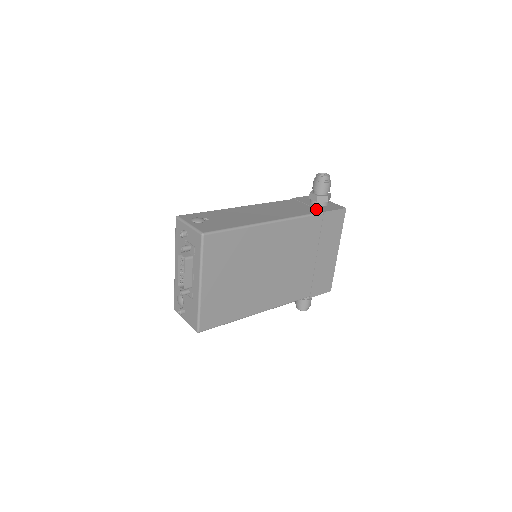
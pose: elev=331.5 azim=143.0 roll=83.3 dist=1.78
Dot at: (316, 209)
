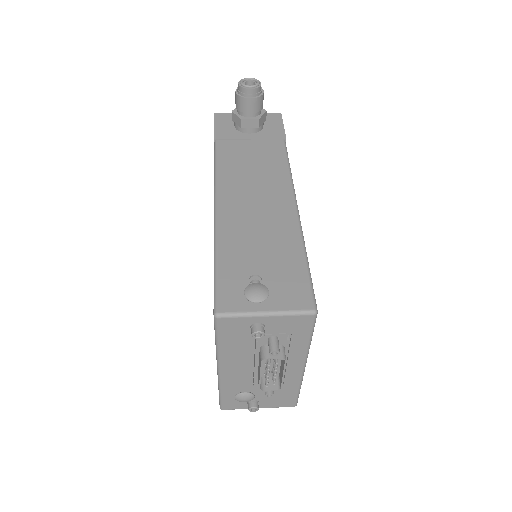
Dot at: (271, 140)
